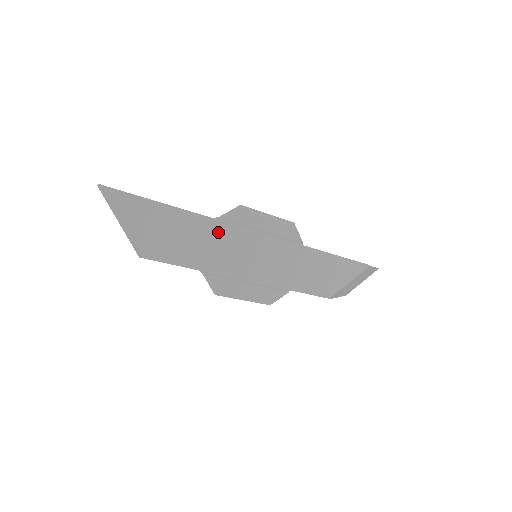
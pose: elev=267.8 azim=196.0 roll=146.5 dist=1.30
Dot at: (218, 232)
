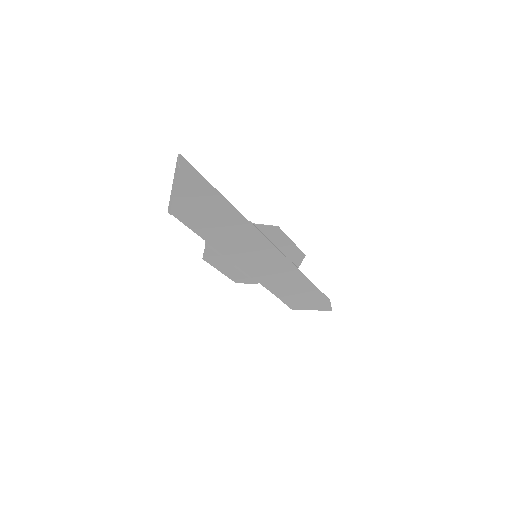
Dot at: (243, 230)
